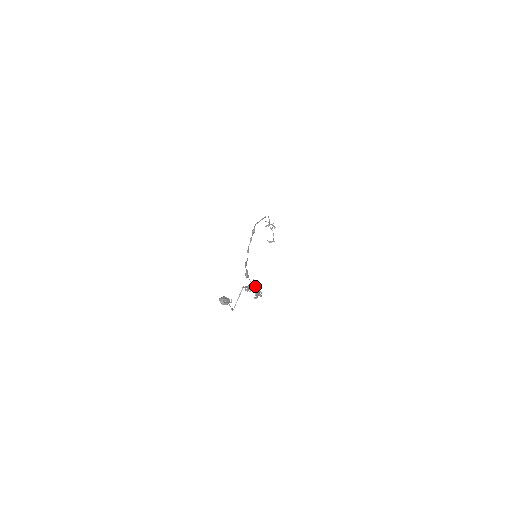
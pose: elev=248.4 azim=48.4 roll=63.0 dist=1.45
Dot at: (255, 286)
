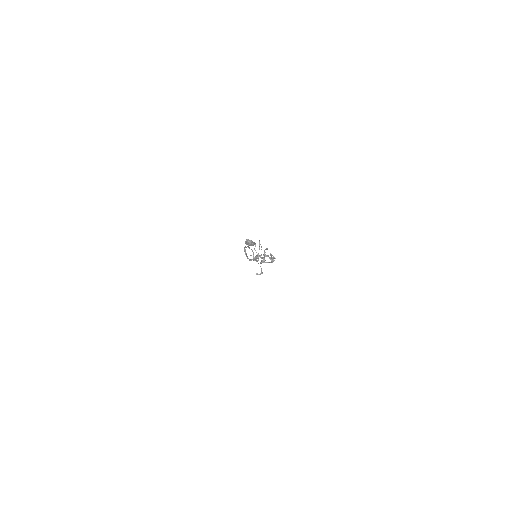
Dot at: (267, 255)
